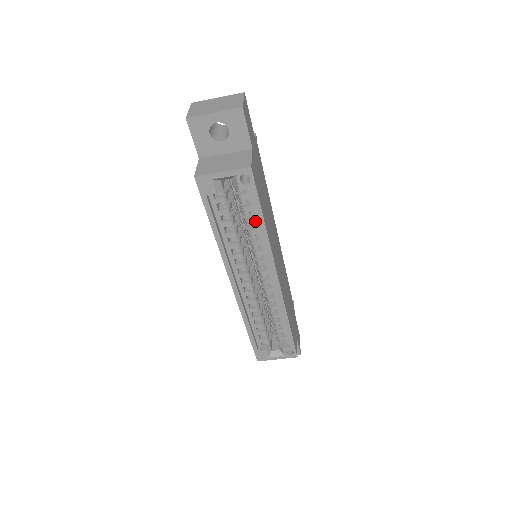
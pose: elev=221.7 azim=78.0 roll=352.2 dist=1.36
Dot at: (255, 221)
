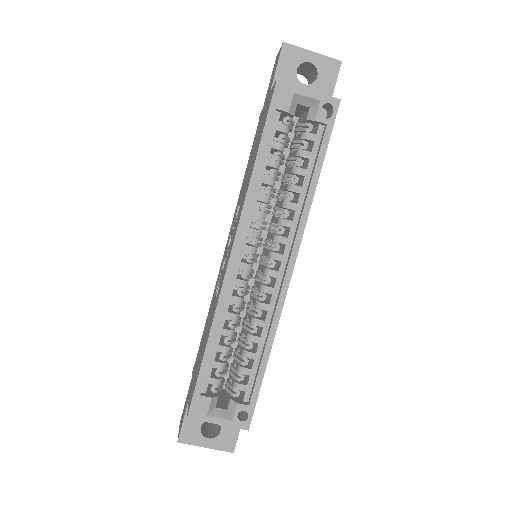
Dot at: (306, 175)
